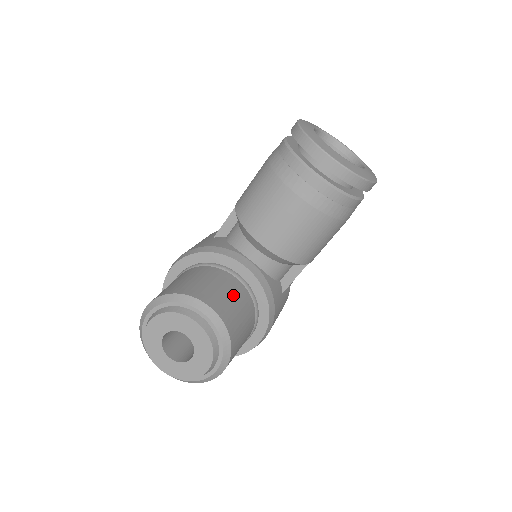
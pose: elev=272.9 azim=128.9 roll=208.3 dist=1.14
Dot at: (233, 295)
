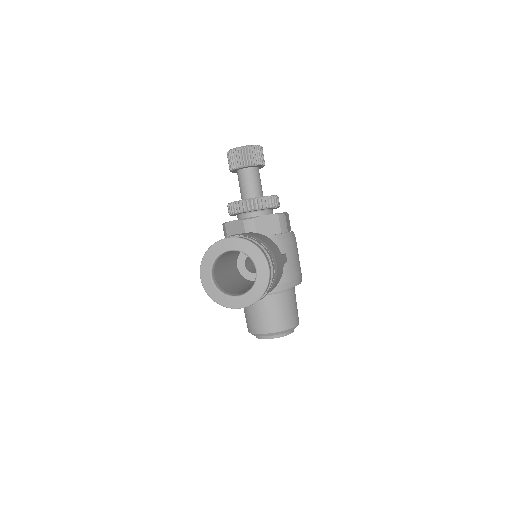
Dot at: (270, 310)
